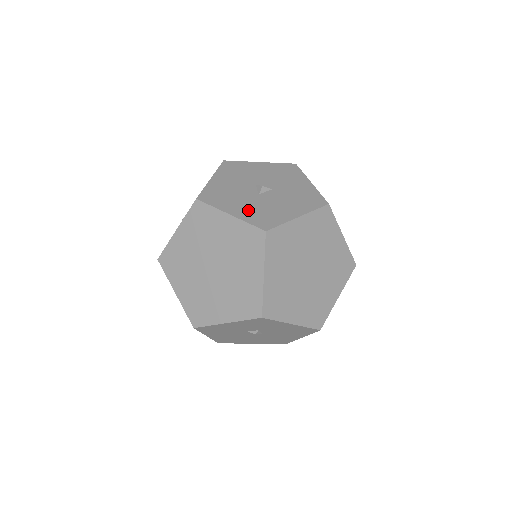
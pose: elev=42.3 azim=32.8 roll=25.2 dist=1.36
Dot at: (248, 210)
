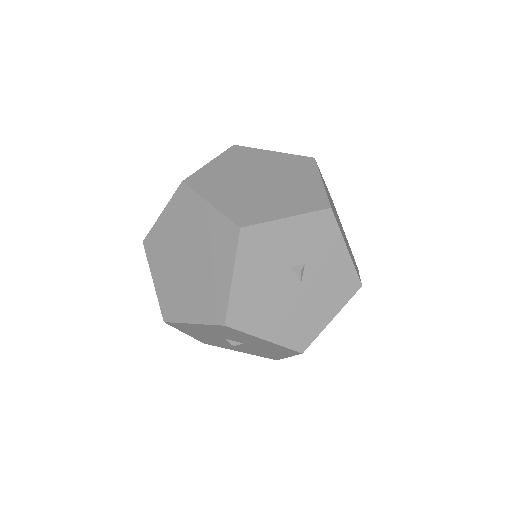
Dot at: occluded
